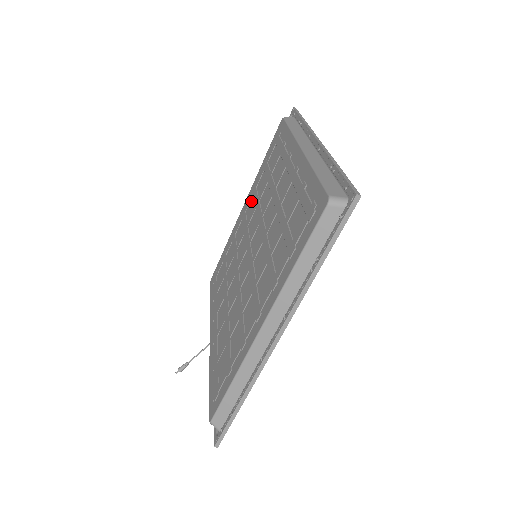
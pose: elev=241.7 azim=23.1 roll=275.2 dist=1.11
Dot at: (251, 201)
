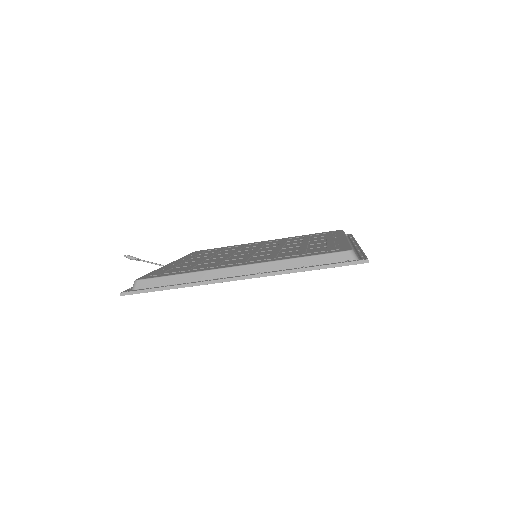
Dot at: (278, 240)
